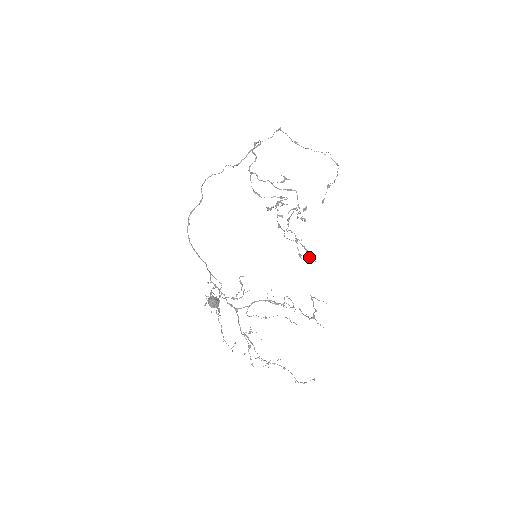
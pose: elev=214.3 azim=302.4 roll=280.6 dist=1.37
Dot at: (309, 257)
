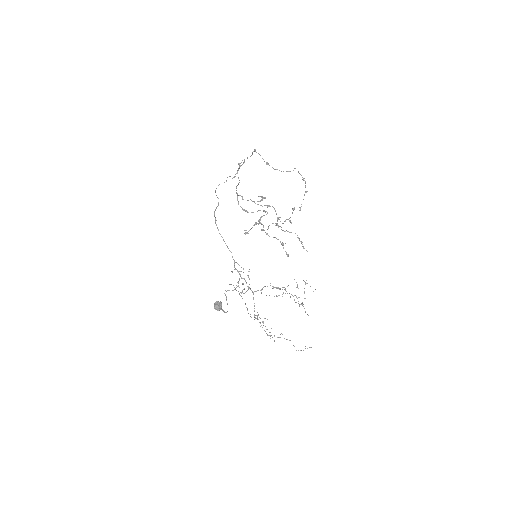
Dot at: (303, 248)
